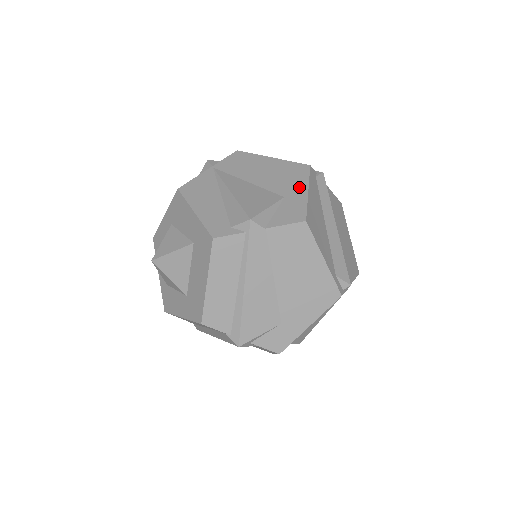
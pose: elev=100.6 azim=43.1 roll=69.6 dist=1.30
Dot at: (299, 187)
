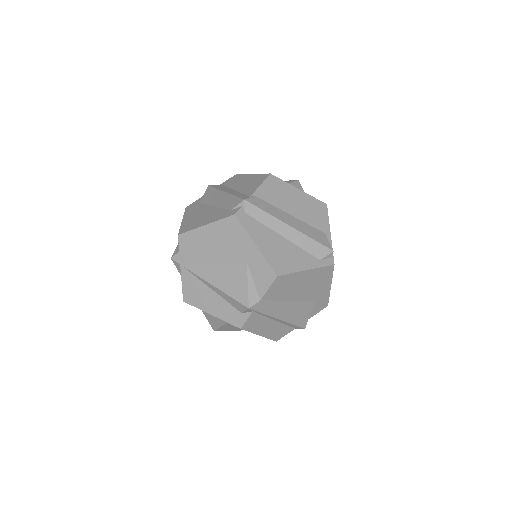
Dot at: (247, 245)
